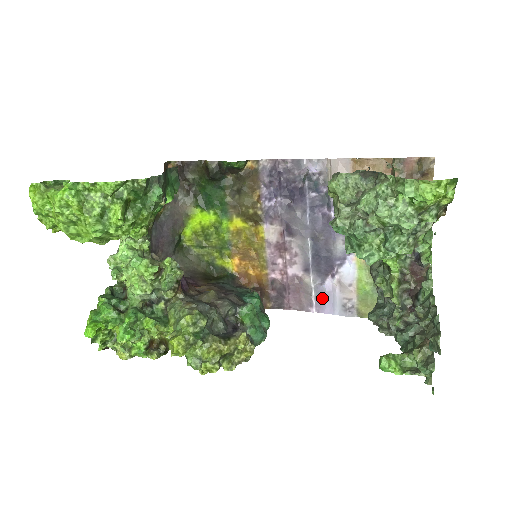
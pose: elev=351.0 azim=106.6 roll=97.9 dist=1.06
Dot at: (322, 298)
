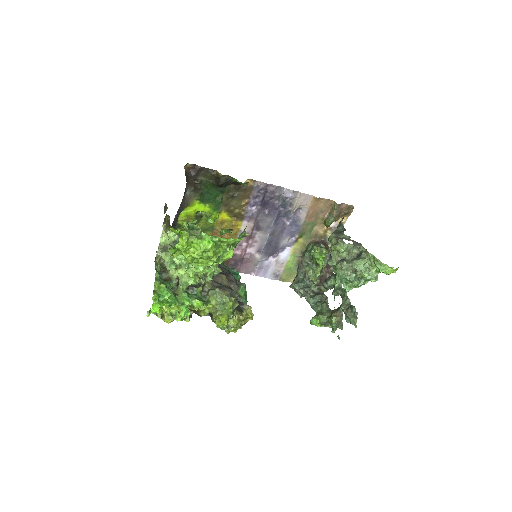
Dot at: (262, 268)
